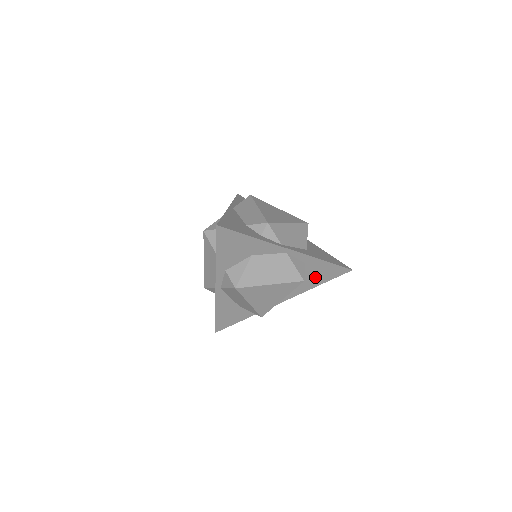
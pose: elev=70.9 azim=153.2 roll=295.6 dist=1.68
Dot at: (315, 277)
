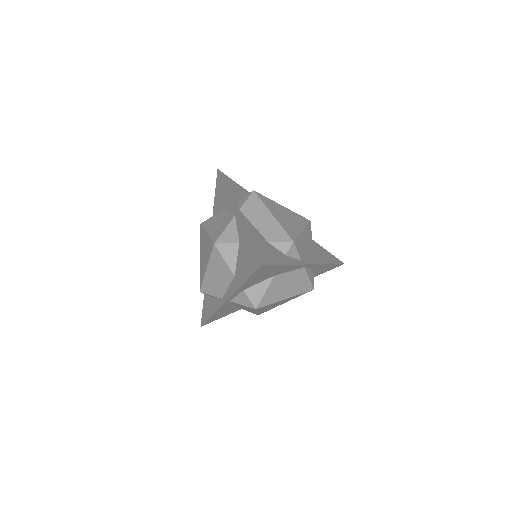
Dot at: (313, 274)
